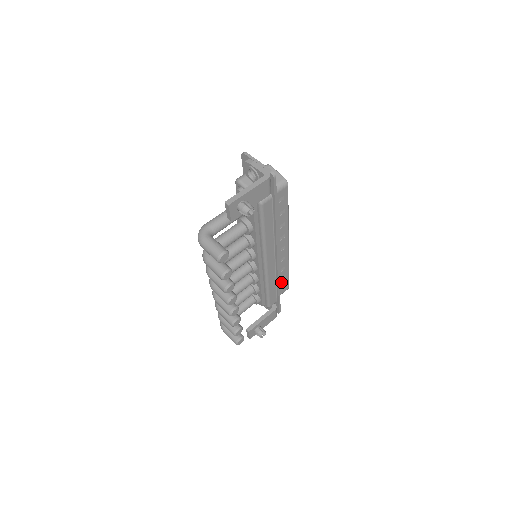
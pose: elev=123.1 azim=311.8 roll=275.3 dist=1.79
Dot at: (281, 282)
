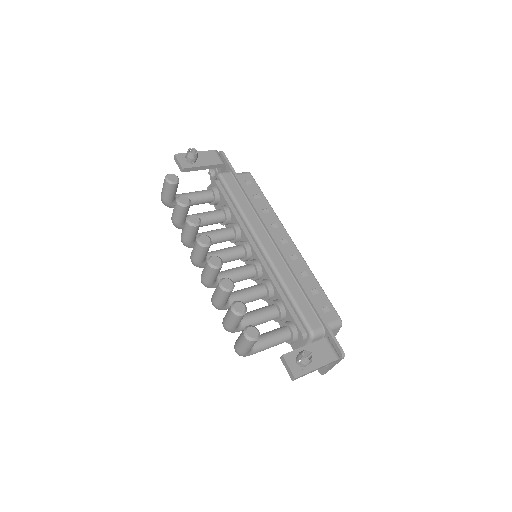
Dot at: (315, 298)
